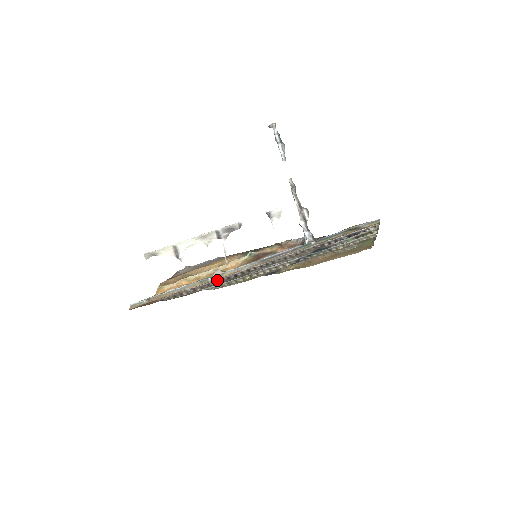
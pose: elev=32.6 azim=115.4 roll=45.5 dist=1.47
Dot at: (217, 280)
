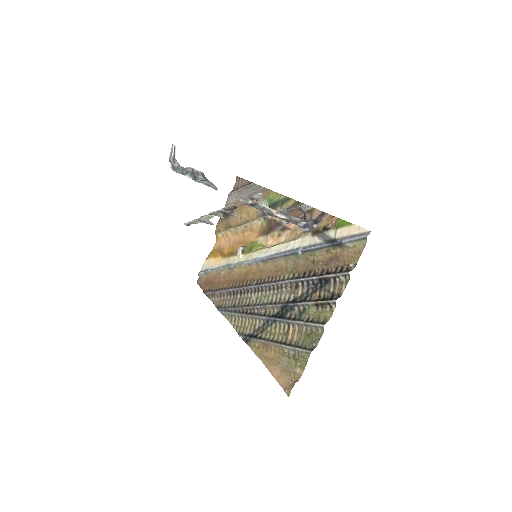
Dot at: (231, 290)
